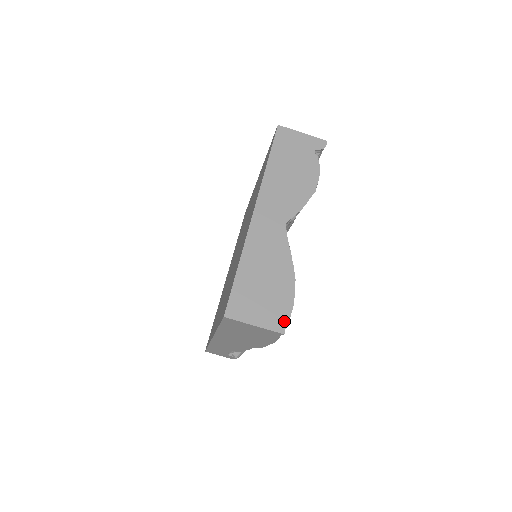
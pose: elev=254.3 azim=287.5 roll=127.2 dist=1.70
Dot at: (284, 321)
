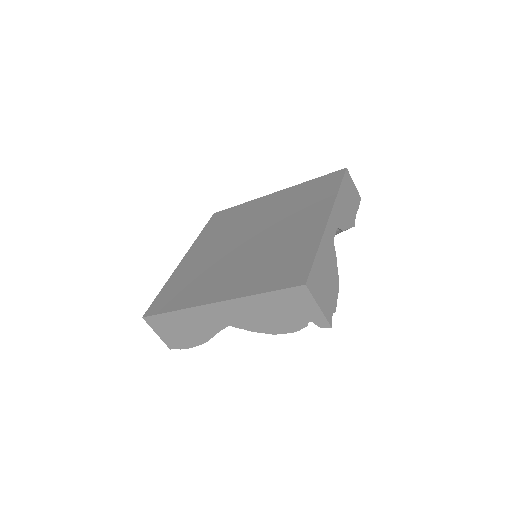
Dot at: (176, 347)
